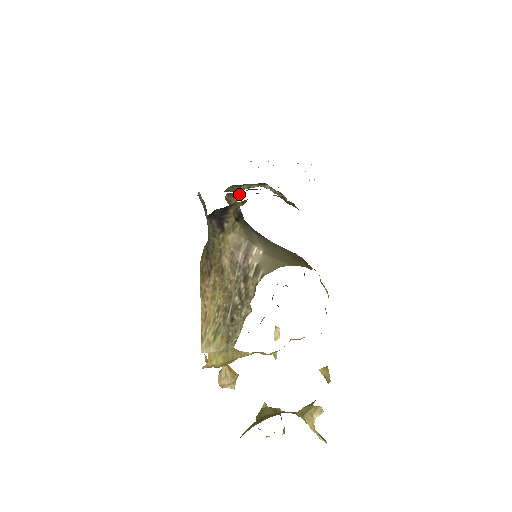
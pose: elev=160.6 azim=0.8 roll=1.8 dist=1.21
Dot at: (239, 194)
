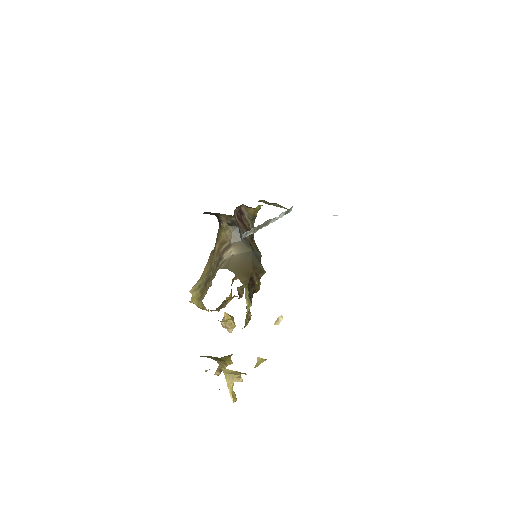
Dot at: (258, 208)
